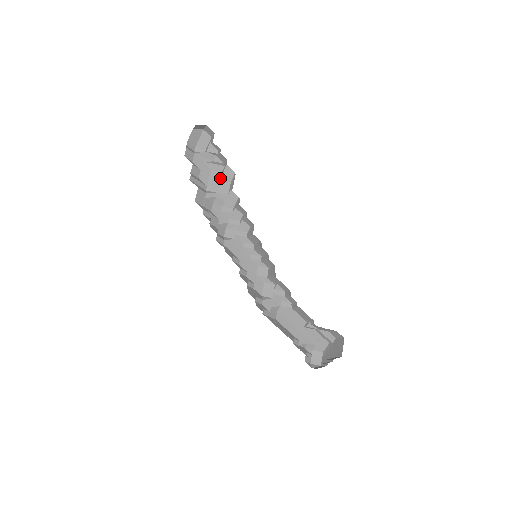
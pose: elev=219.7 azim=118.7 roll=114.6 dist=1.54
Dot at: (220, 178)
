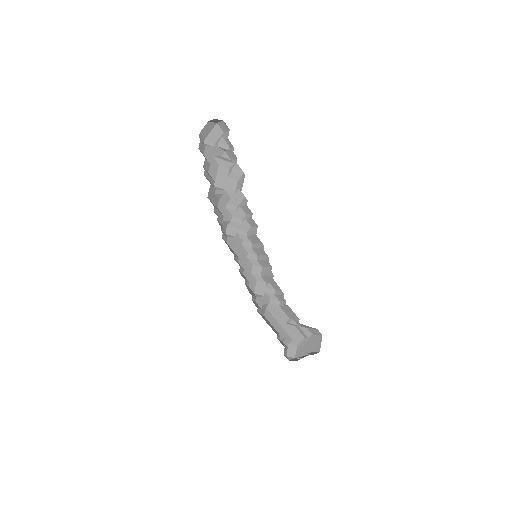
Dot at: (228, 175)
